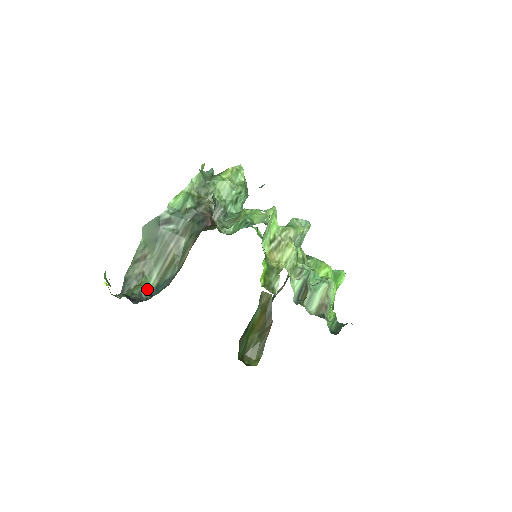
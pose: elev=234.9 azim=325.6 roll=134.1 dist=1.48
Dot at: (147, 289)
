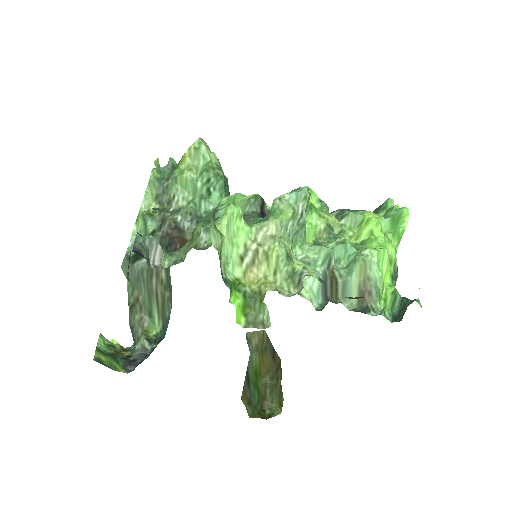
Dot at: (155, 333)
